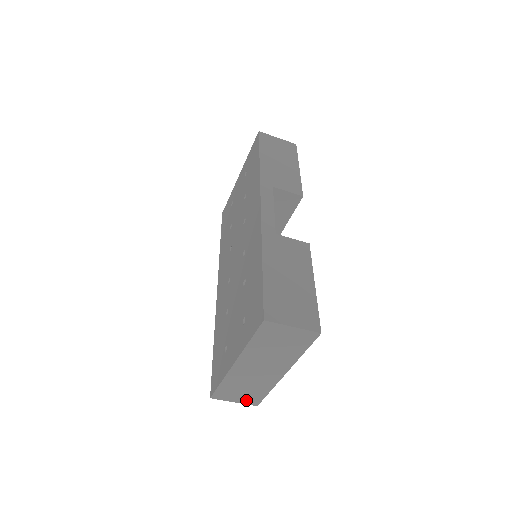
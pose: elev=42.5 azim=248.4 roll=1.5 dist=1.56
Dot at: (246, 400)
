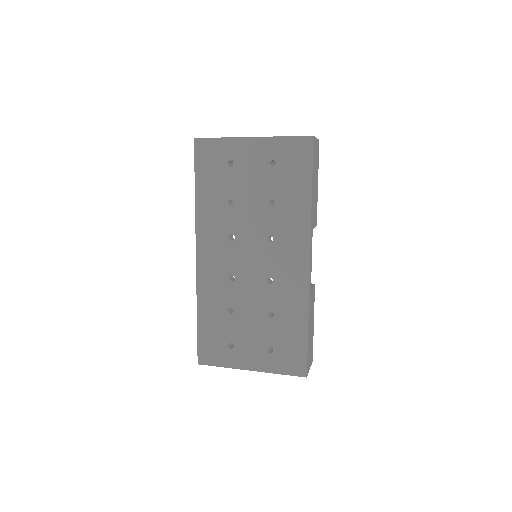
Dot at: occluded
